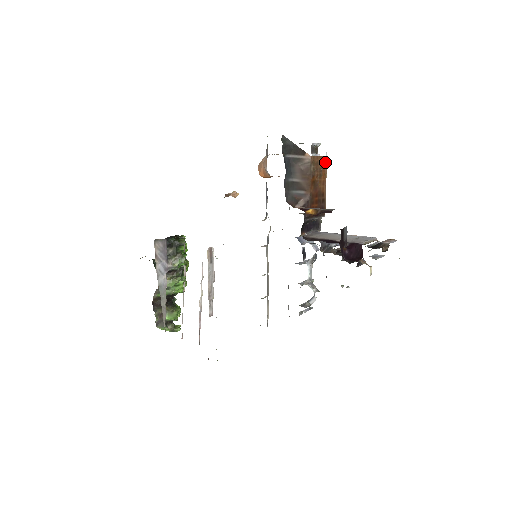
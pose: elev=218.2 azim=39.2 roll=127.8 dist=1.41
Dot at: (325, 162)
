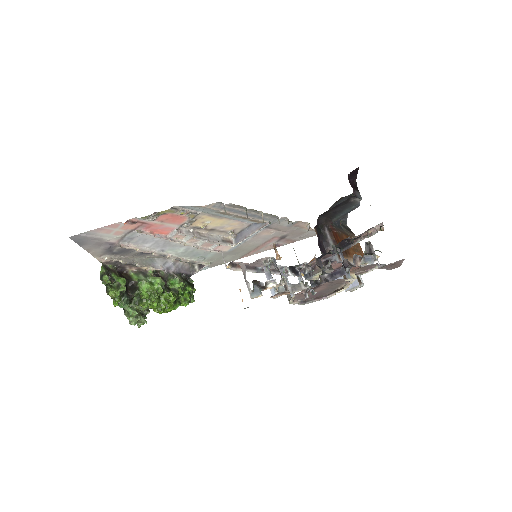
Dot at: occluded
